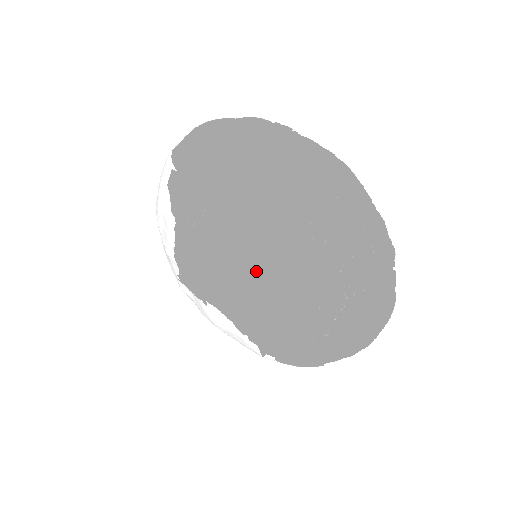
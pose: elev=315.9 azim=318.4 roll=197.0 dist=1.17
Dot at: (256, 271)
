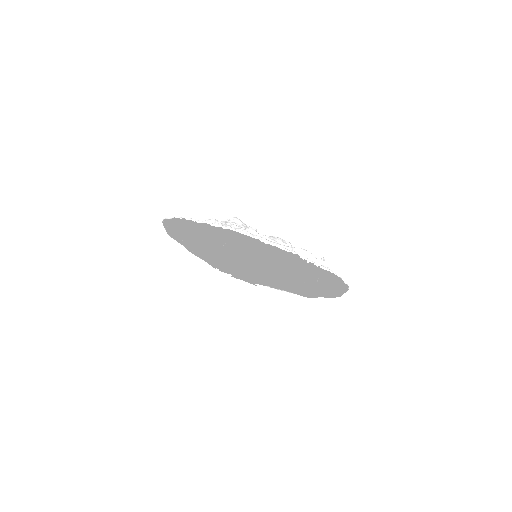
Dot at: occluded
